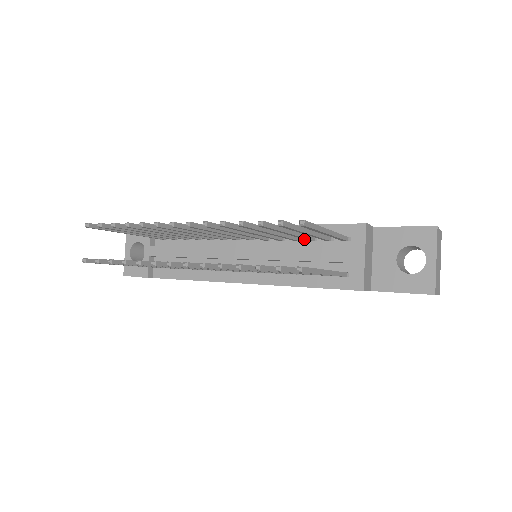
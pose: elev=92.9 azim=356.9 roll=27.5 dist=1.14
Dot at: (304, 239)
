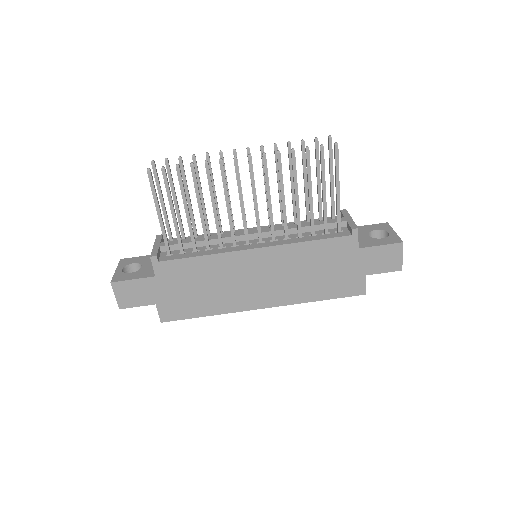
Dot at: occluded
